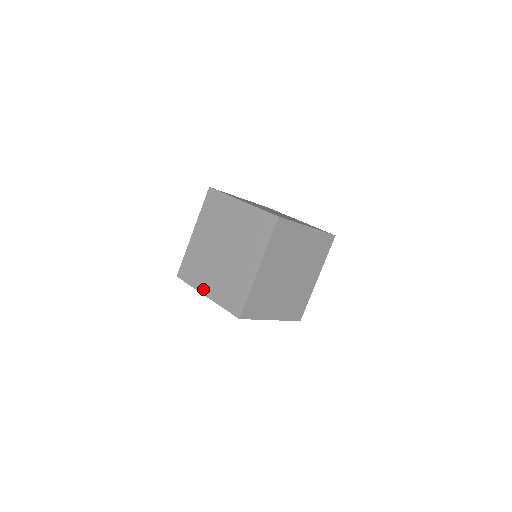
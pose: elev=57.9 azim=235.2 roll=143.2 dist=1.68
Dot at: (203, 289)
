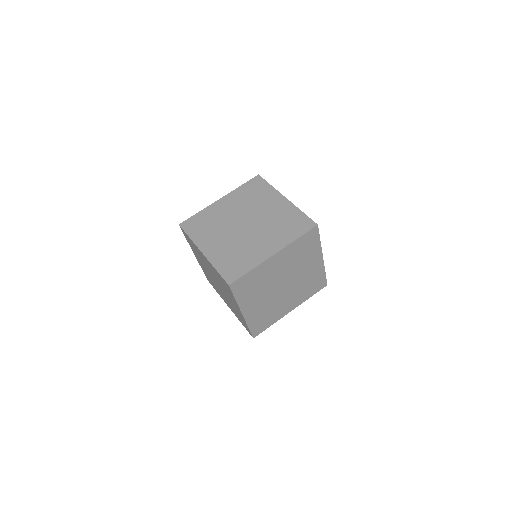
Dot at: (225, 302)
